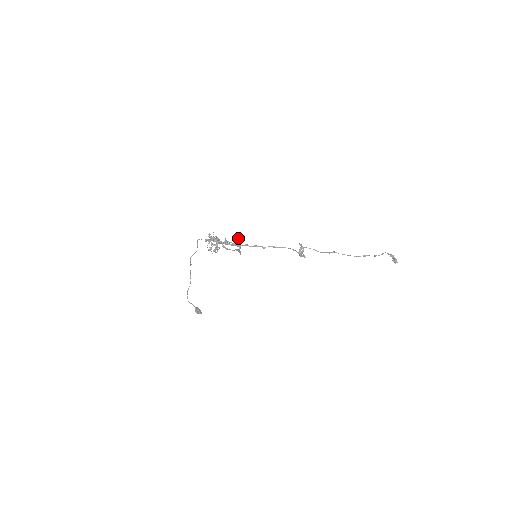
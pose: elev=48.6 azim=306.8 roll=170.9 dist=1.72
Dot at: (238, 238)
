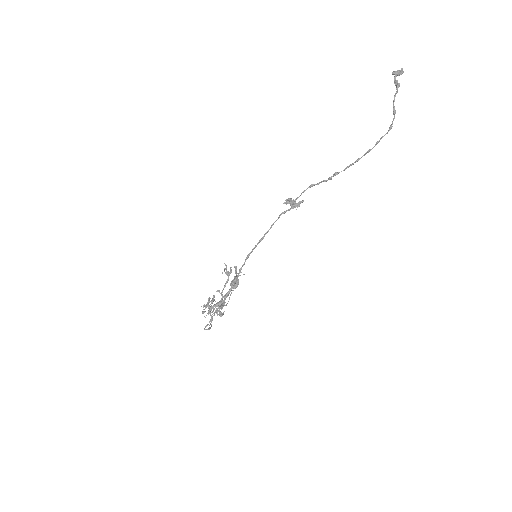
Dot at: occluded
